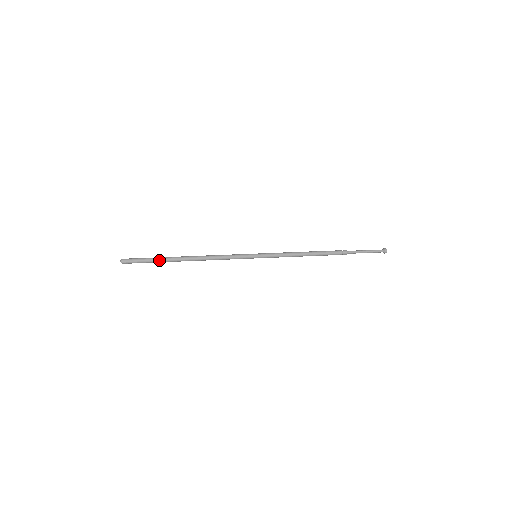
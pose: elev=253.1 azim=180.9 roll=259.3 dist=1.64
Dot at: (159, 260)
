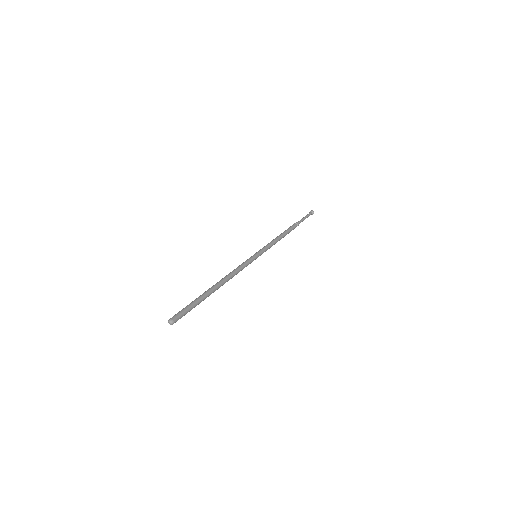
Dot at: (198, 298)
